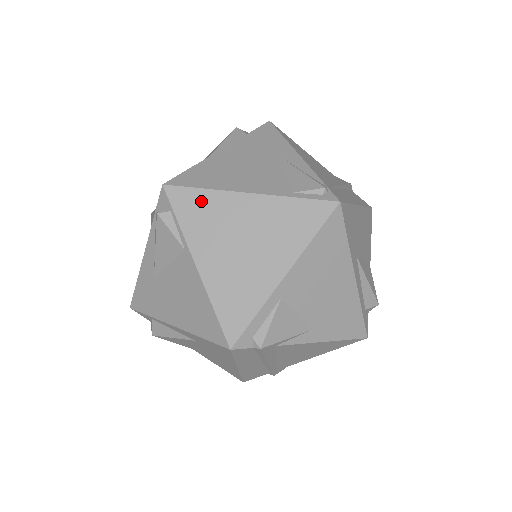
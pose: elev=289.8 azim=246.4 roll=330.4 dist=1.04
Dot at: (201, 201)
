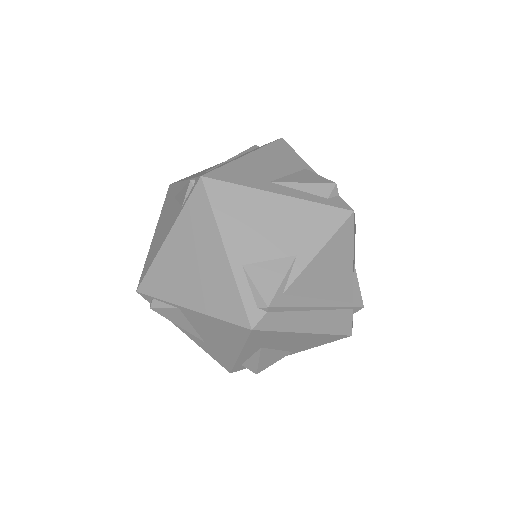
Dot at: (156, 274)
